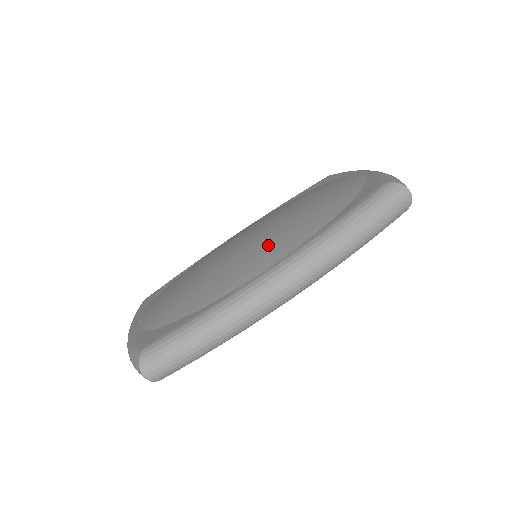
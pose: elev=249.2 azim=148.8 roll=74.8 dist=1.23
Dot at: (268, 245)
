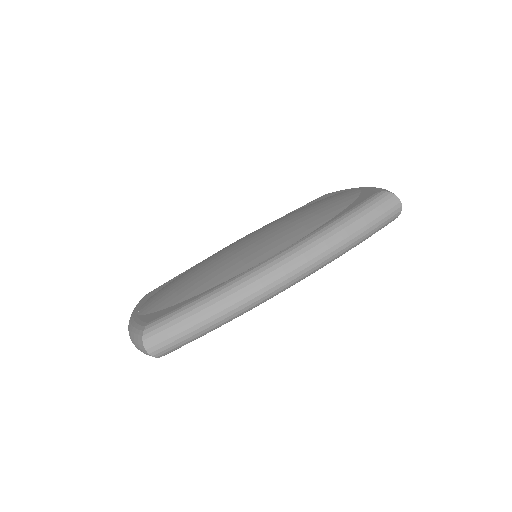
Dot at: (270, 241)
